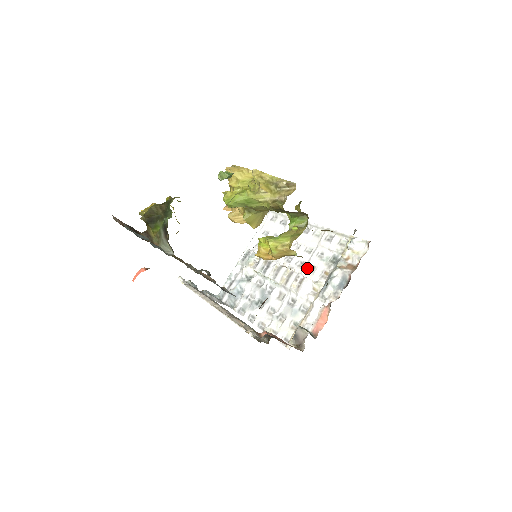
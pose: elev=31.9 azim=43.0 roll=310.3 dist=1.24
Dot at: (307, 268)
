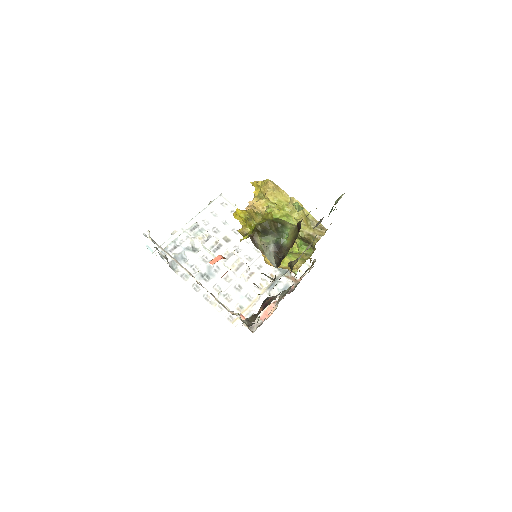
Dot at: (255, 264)
